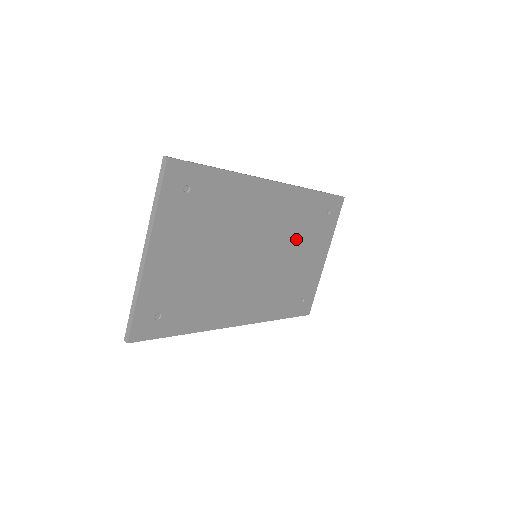
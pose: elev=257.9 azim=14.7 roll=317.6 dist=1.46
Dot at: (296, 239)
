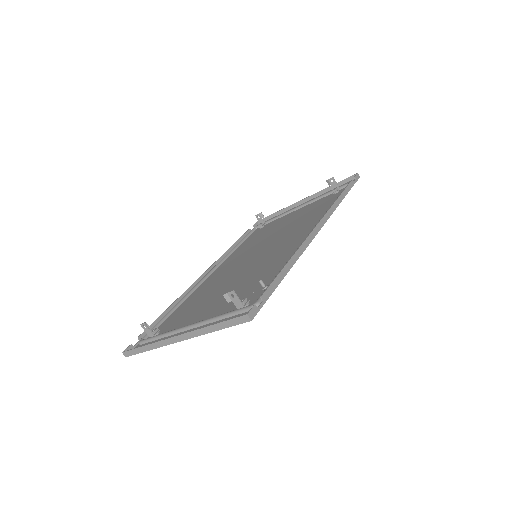
Dot at: (295, 223)
